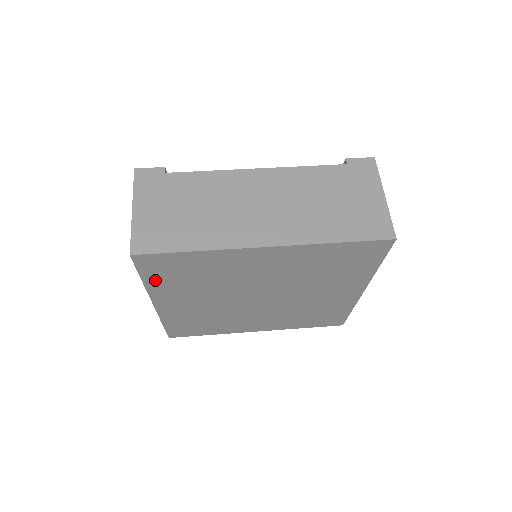
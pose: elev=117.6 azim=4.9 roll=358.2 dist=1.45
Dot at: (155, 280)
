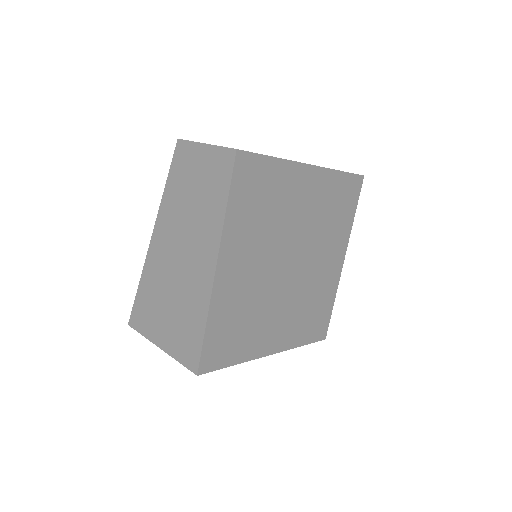
Dot at: (236, 206)
